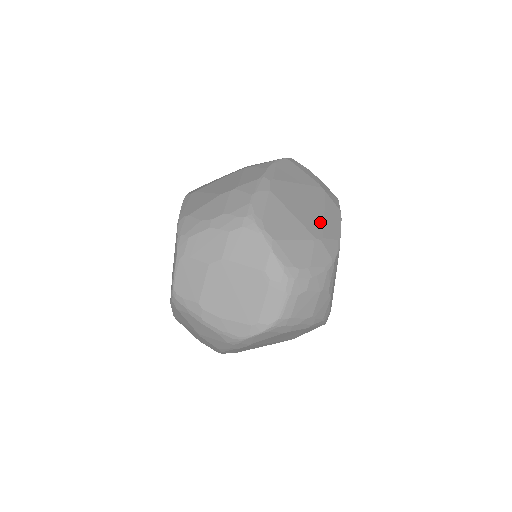
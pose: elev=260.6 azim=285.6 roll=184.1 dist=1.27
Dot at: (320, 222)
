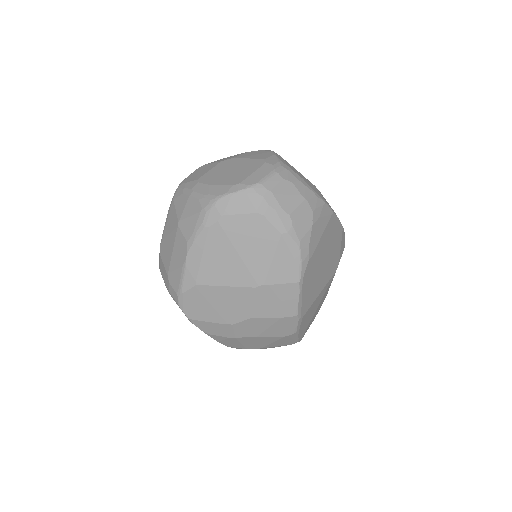
Dot at: occluded
